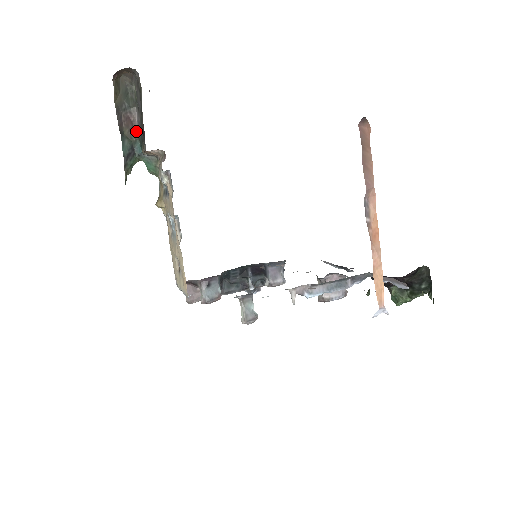
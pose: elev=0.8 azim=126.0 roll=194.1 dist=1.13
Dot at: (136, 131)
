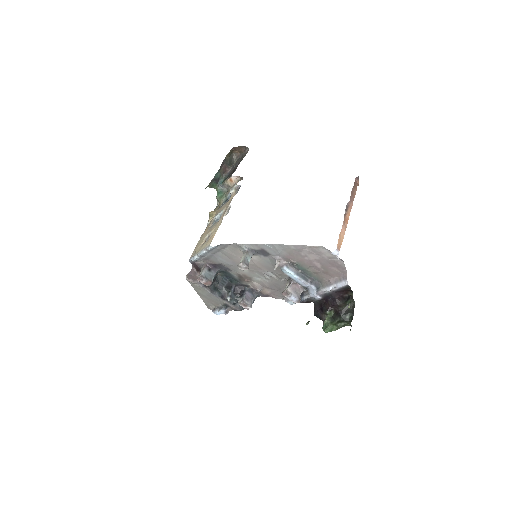
Dot at: (226, 174)
